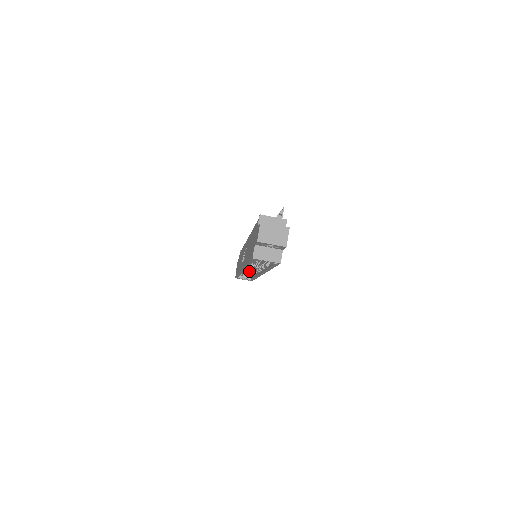
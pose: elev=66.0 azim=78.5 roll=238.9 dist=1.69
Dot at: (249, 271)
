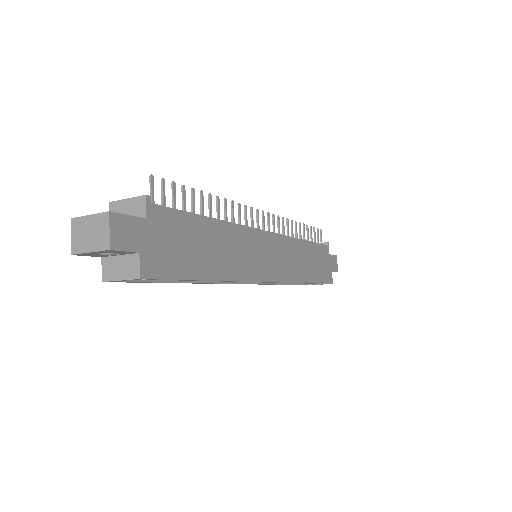
Dot at: occluded
